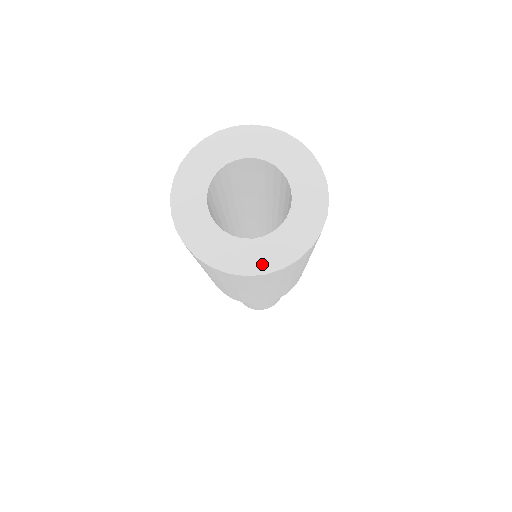
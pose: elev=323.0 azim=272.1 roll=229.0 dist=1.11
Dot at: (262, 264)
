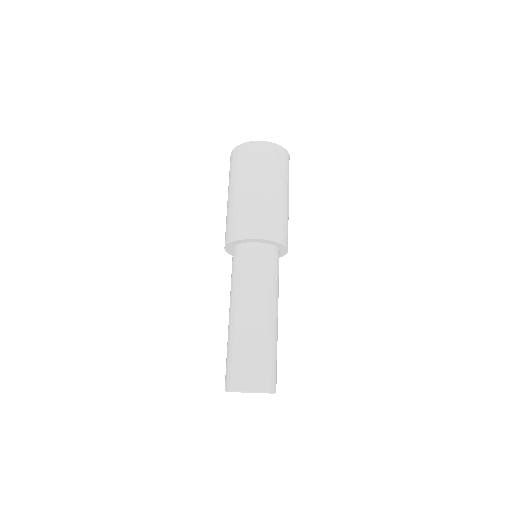
Dot at: occluded
